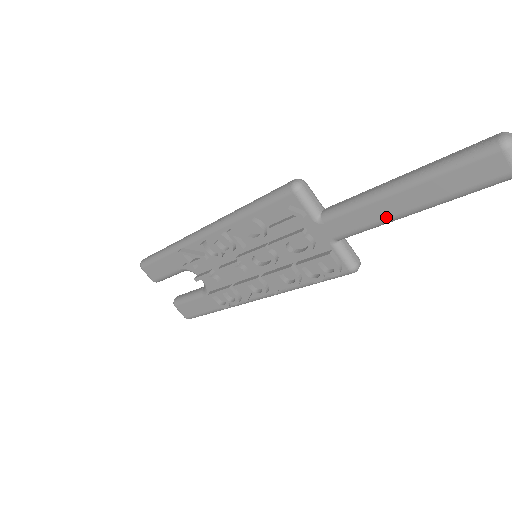
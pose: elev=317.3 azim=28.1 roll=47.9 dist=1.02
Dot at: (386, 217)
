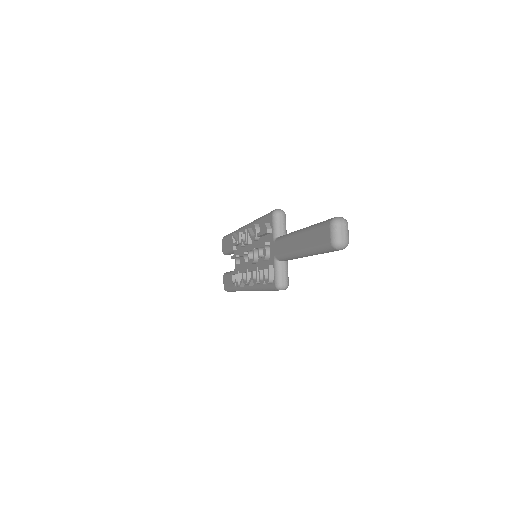
Dot at: (292, 250)
